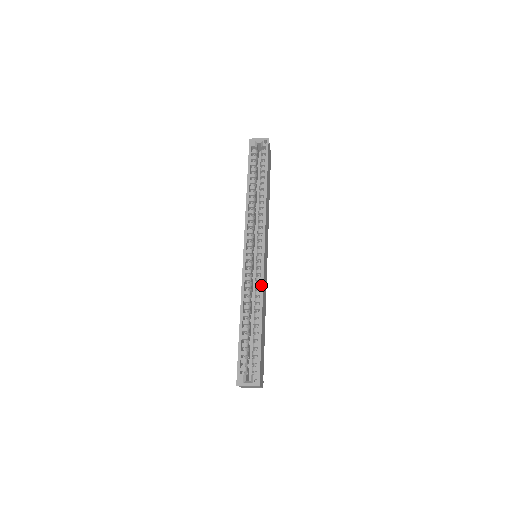
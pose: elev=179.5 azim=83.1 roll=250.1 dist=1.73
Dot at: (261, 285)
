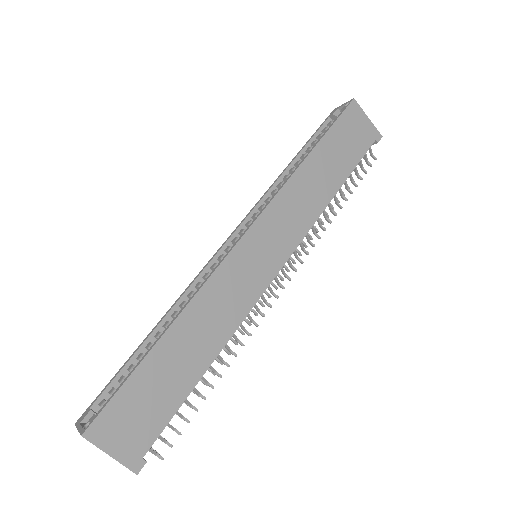
Dot at: (204, 281)
